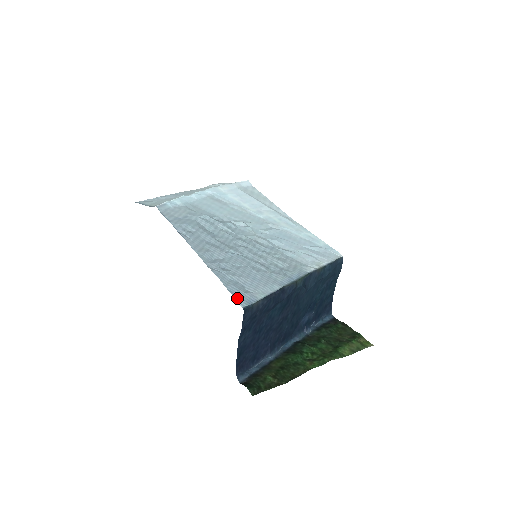
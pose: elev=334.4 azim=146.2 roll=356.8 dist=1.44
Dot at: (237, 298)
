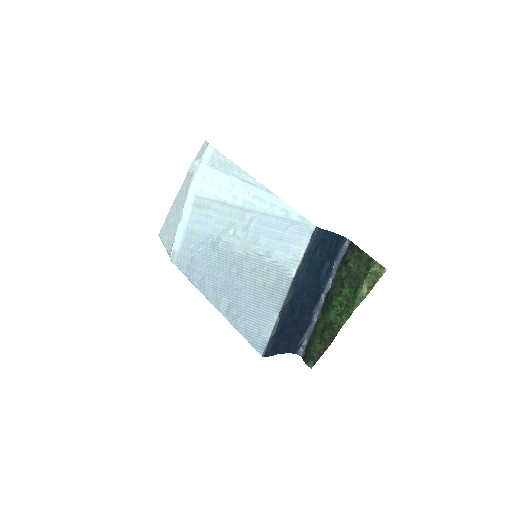
Dot at: (255, 348)
